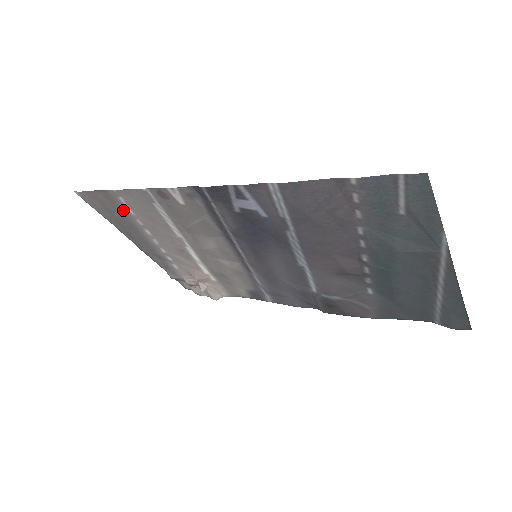
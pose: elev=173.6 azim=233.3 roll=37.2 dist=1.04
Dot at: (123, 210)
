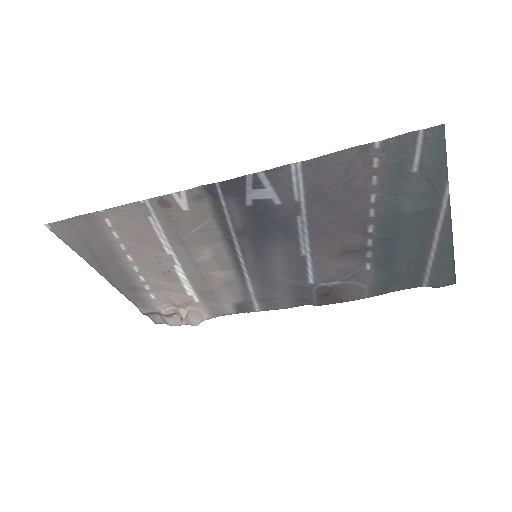
Dot at: (105, 235)
